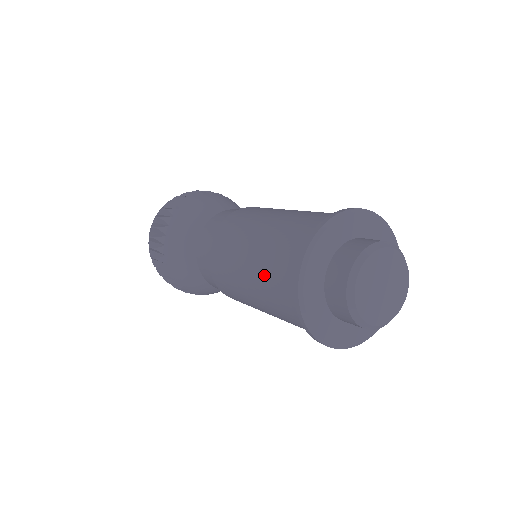
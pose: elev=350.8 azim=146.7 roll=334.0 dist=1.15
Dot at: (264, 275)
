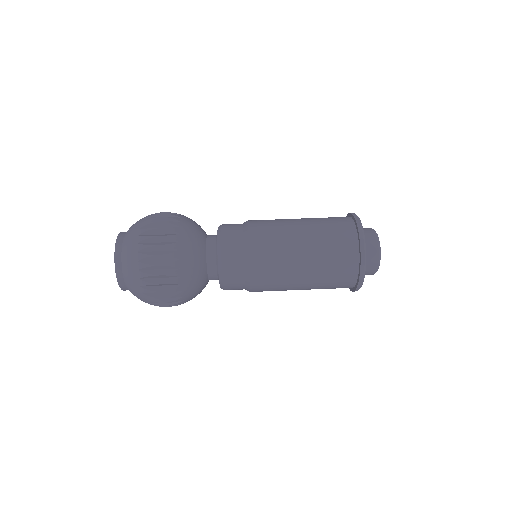
Dot at: (325, 270)
